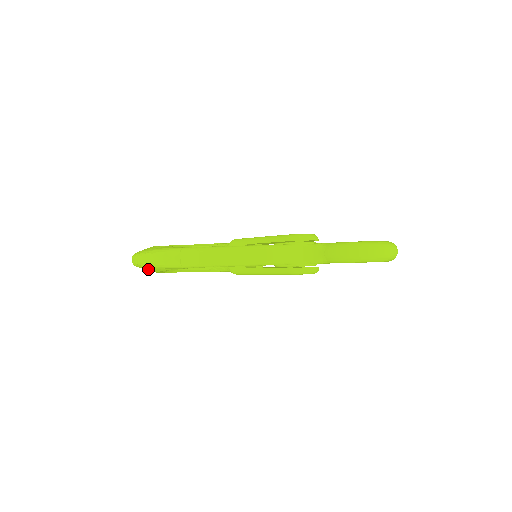
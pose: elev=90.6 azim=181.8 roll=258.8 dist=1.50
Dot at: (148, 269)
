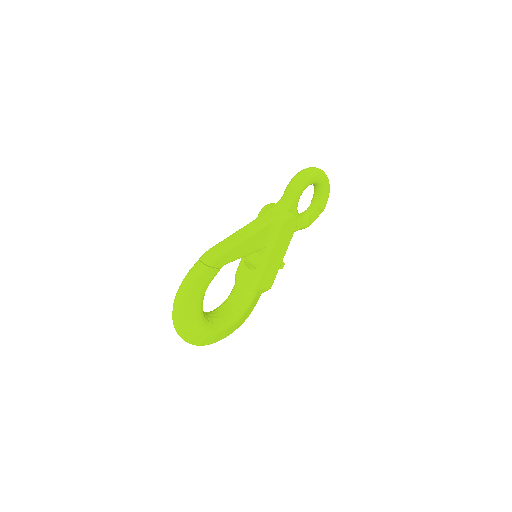
Dot at: (189, 307)
